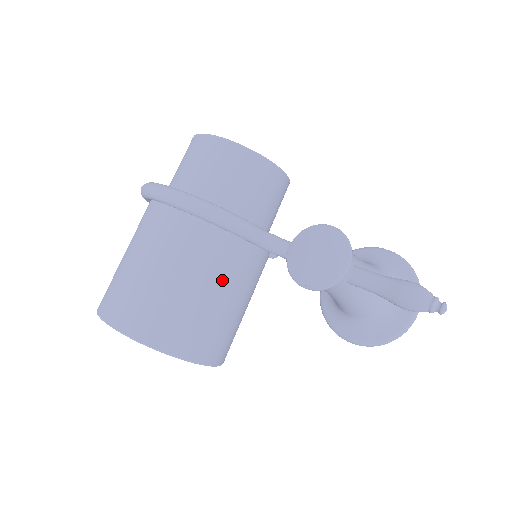
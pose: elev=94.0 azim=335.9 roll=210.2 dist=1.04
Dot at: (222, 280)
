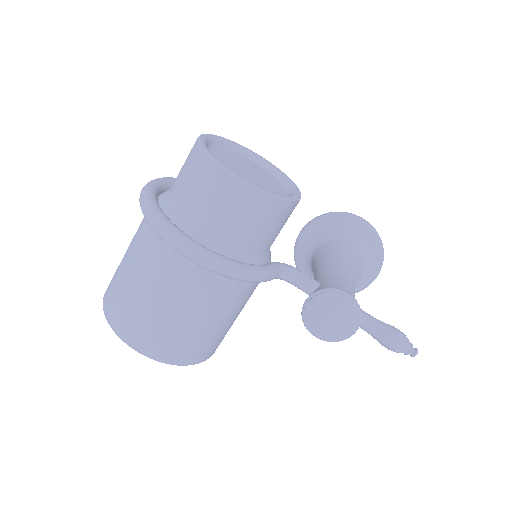
Dot at: (236, 308)
